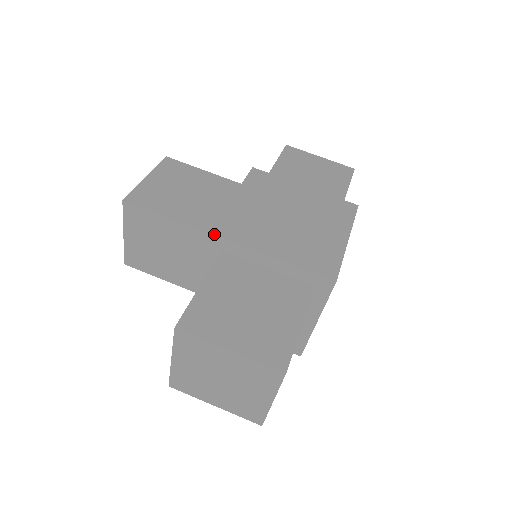
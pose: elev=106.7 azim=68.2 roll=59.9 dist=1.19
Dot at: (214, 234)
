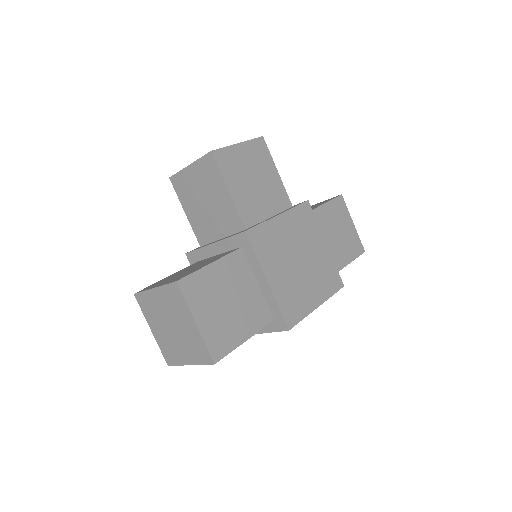
Dot at: (248, 235)
